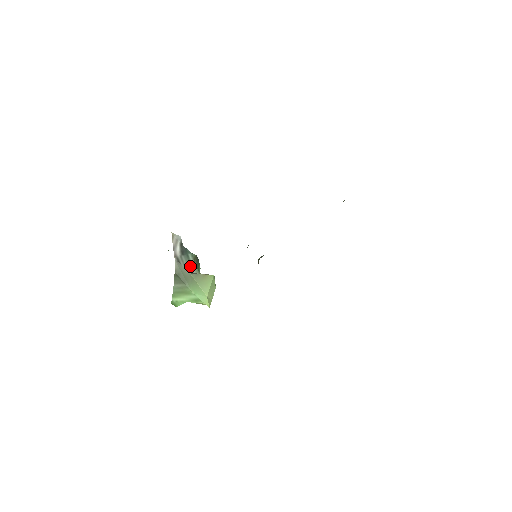
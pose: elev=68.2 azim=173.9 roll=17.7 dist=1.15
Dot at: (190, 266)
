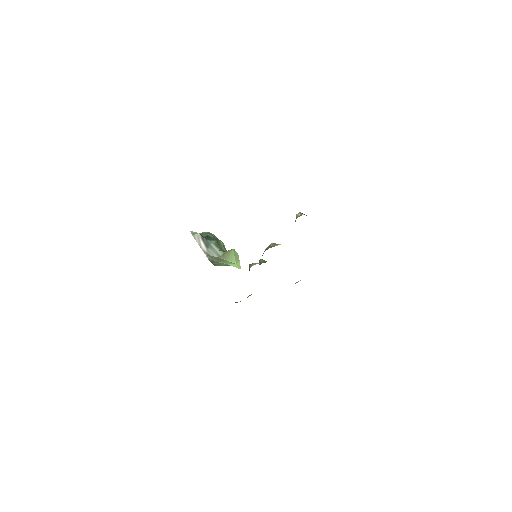
Dot at: (216, 252)
